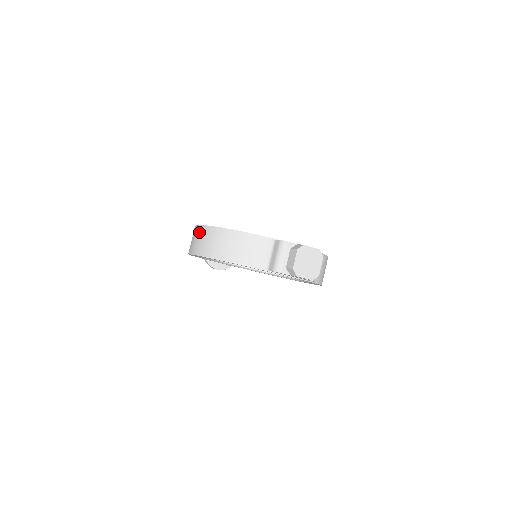
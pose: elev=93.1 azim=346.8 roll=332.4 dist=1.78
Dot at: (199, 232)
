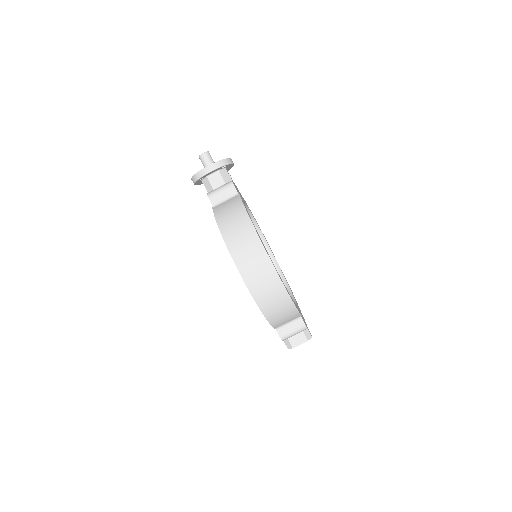
Dot at: (265, 267)
